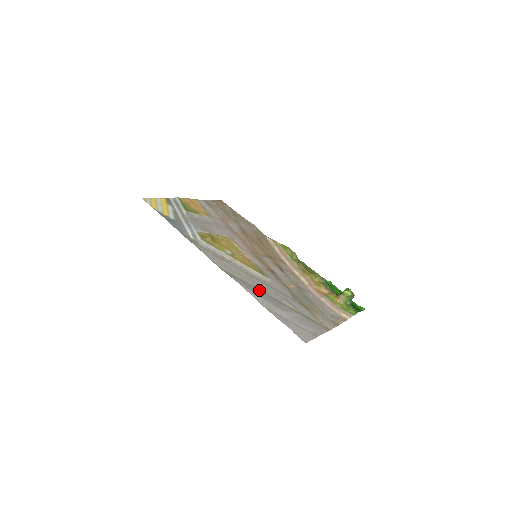
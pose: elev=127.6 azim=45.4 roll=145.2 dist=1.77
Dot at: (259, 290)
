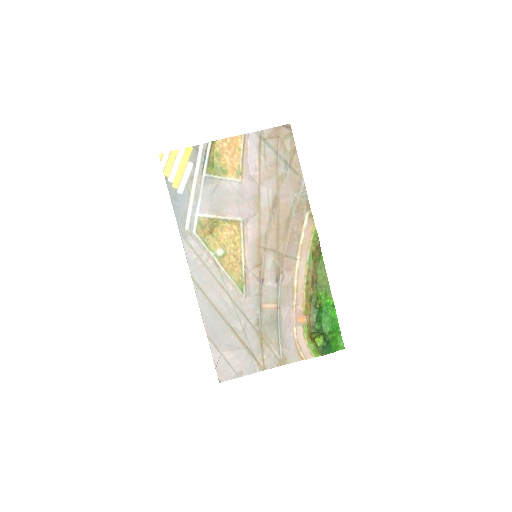
Dot at: (219, 312)
